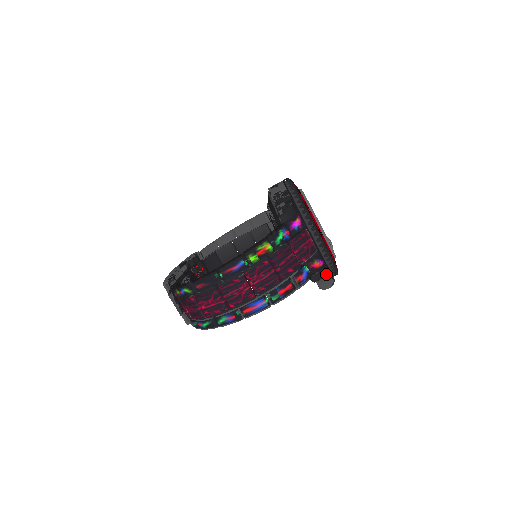
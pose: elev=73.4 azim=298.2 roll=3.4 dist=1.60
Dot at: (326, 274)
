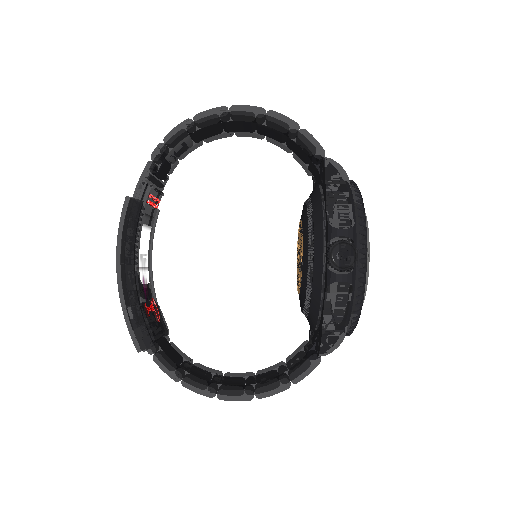
Dot at: (344, 171)
